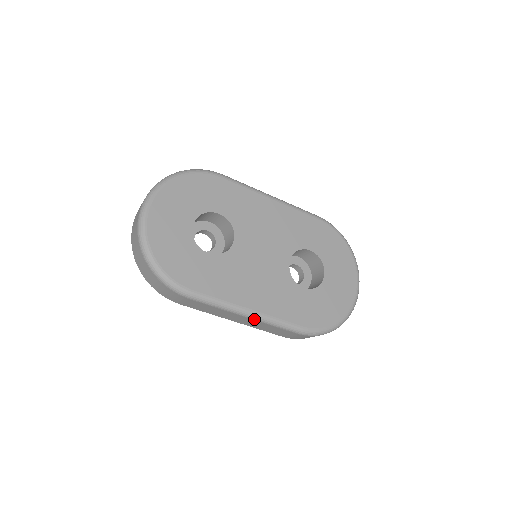
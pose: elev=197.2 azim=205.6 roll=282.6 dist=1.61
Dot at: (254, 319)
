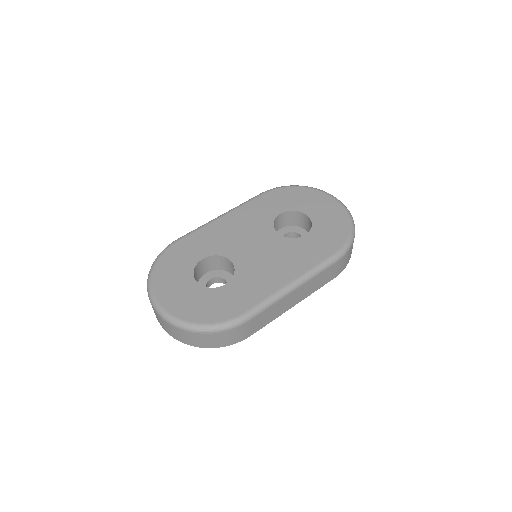
Dot at: (301, 285)
